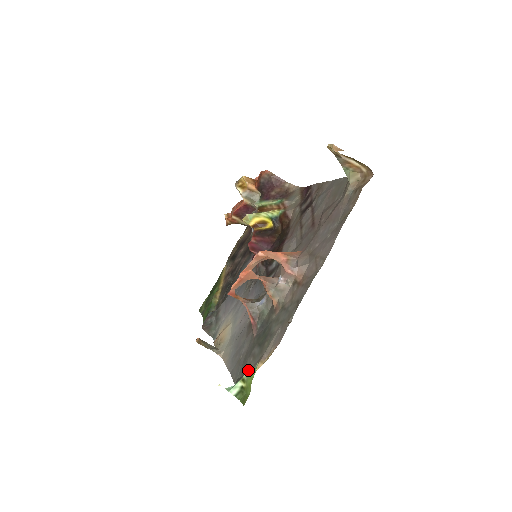
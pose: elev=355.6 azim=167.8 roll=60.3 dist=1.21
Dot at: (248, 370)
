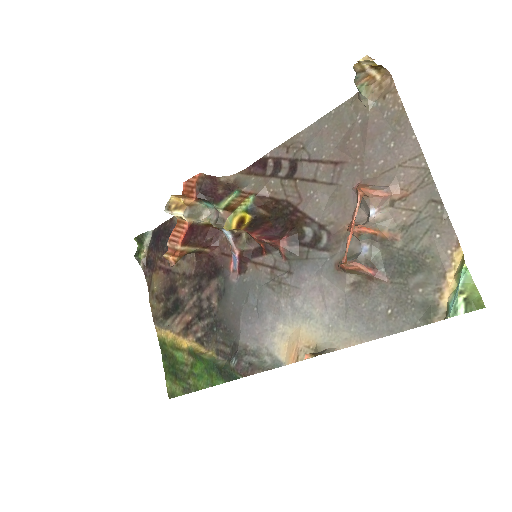
Dot at: (431, 298)
